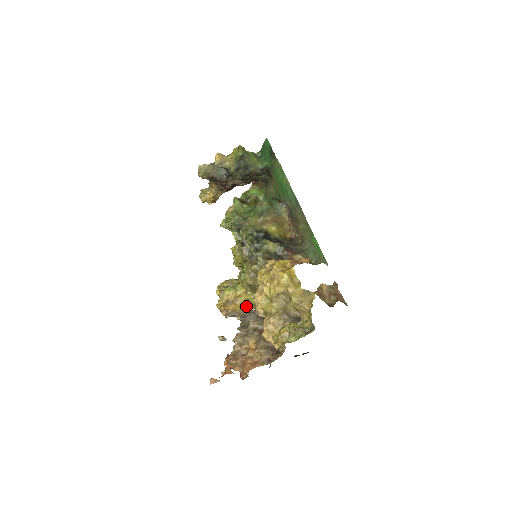
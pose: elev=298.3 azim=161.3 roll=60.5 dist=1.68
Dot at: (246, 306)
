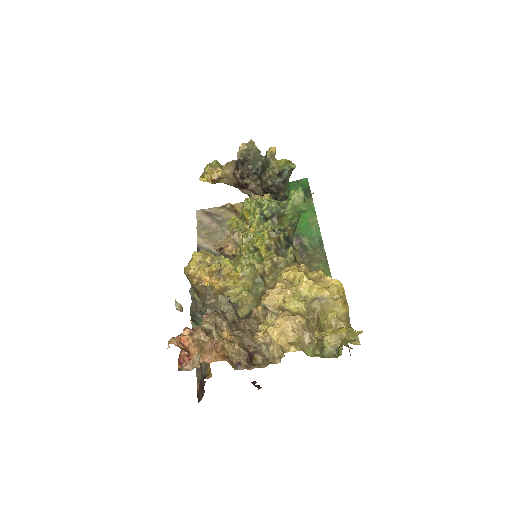
Dot at: (224, 293)
